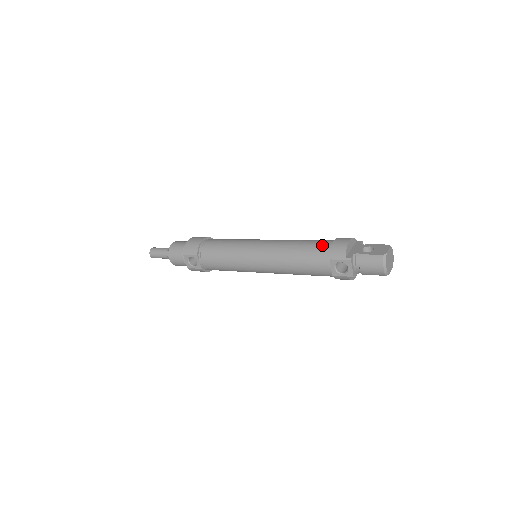
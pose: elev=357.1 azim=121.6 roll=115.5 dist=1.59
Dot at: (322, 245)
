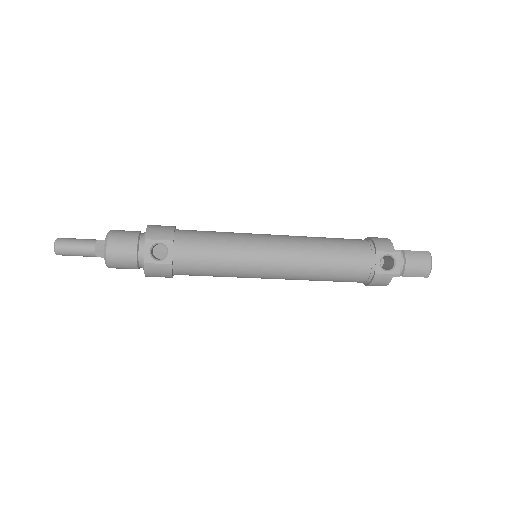
Dot at: (358, 240)
